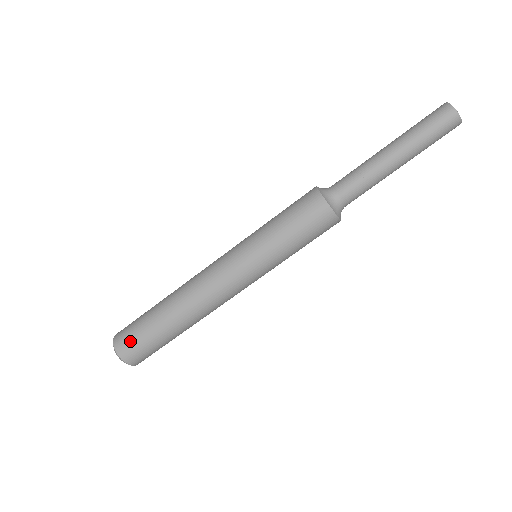
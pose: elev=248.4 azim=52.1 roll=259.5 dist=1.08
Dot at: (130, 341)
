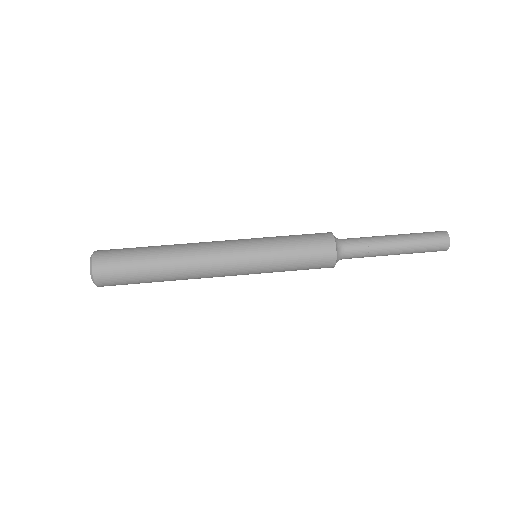
Dot at: occluded
